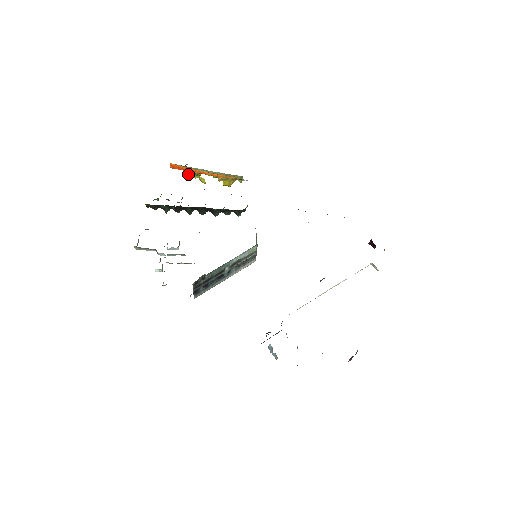
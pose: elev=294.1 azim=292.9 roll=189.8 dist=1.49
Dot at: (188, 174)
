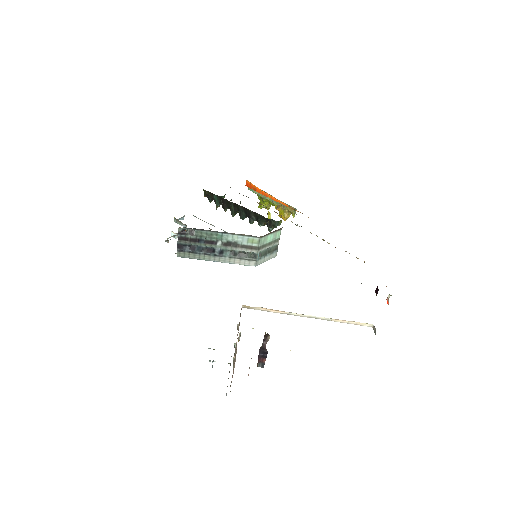
Dot at: occluded
